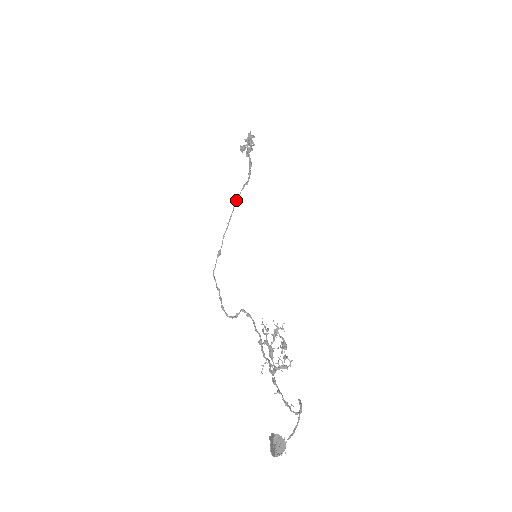
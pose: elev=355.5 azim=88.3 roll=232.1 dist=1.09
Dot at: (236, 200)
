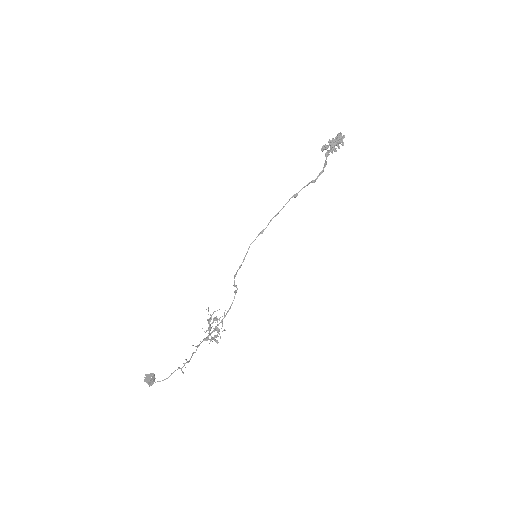
Dot at: (294, 195)
